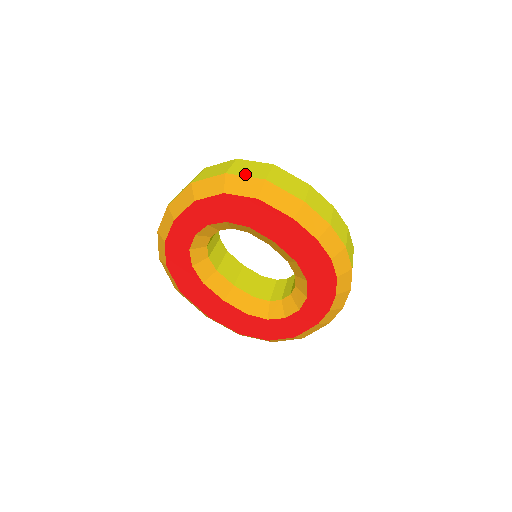
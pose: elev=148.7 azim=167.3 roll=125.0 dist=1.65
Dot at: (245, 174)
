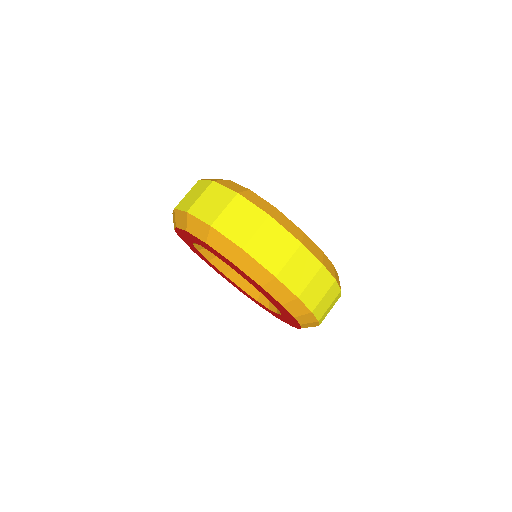
Dot at: (228, 233)
